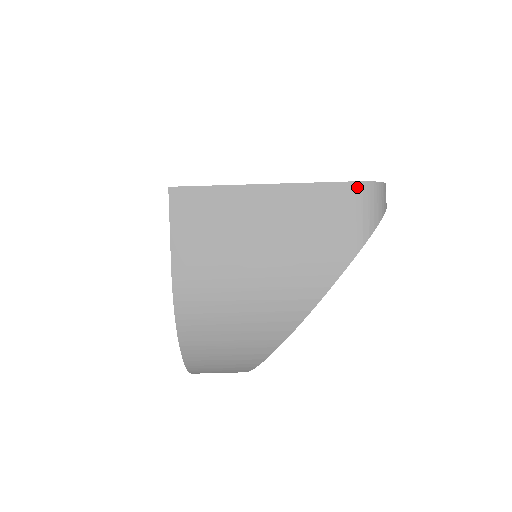
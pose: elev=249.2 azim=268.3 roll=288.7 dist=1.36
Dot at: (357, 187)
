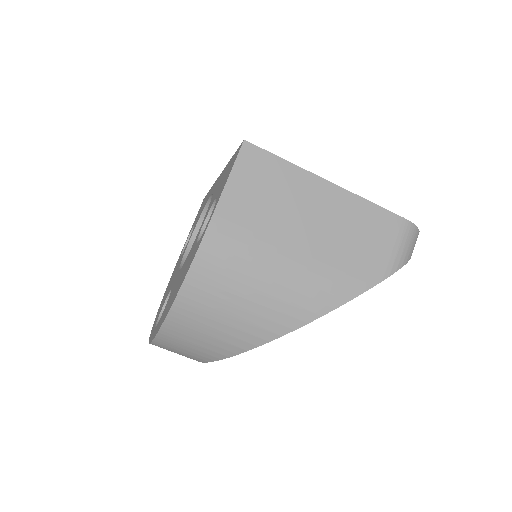
Dot at: (403, 223)
